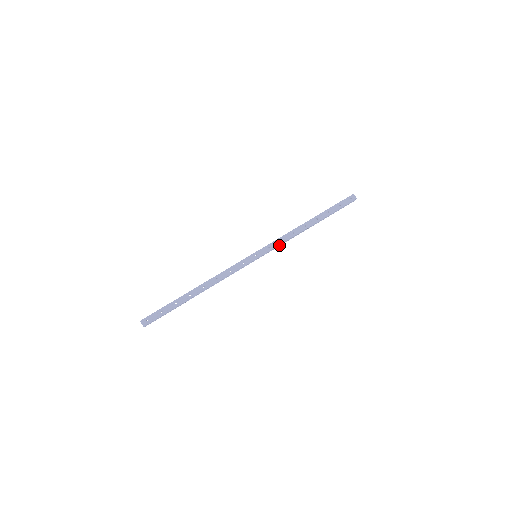
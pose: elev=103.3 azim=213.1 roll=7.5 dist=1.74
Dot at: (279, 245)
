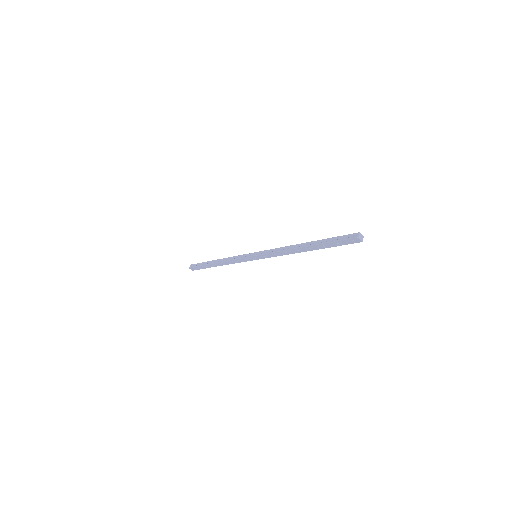
Dot at: occluded
